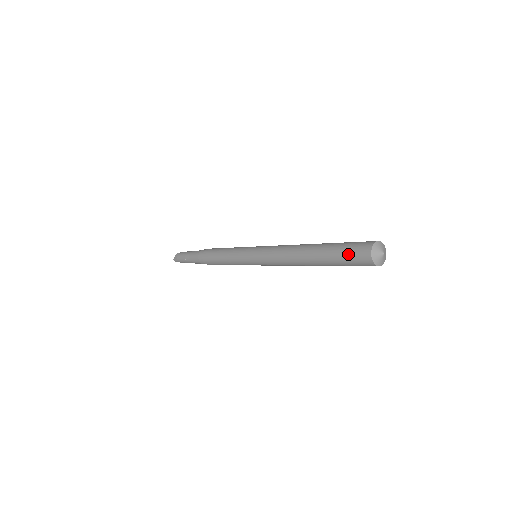
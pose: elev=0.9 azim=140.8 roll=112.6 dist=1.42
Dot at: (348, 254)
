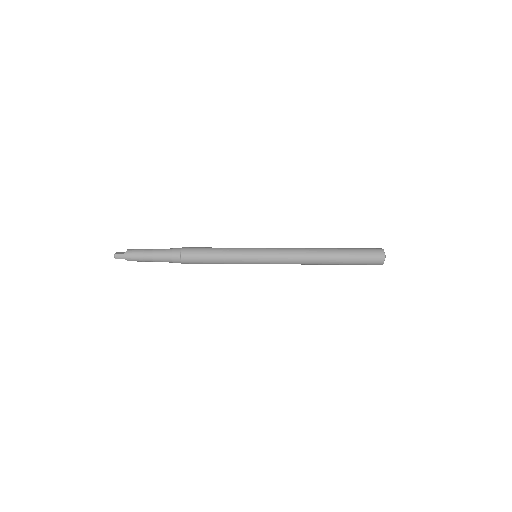
Dot at: (365, 250)
